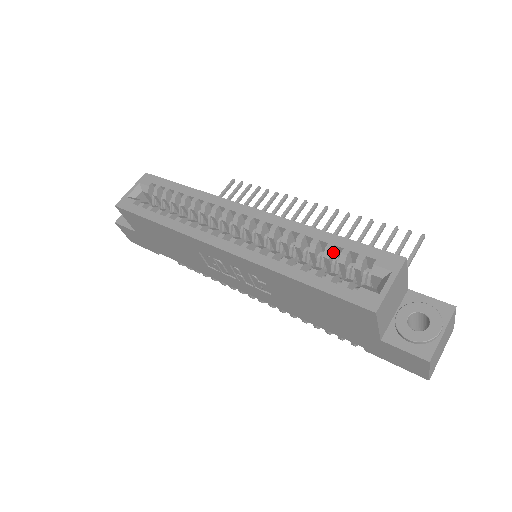
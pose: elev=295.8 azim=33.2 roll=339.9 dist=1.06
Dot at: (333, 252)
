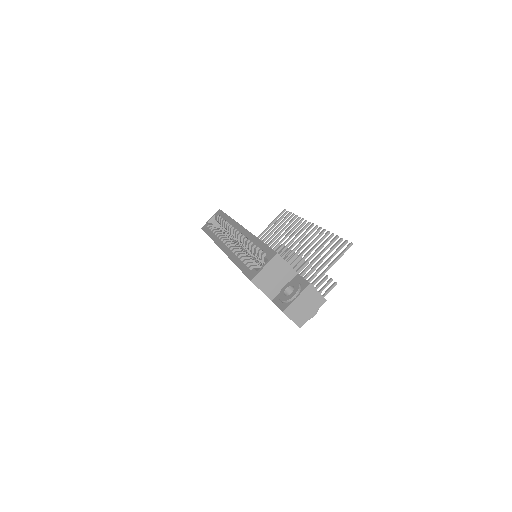
Dot at: occluded
